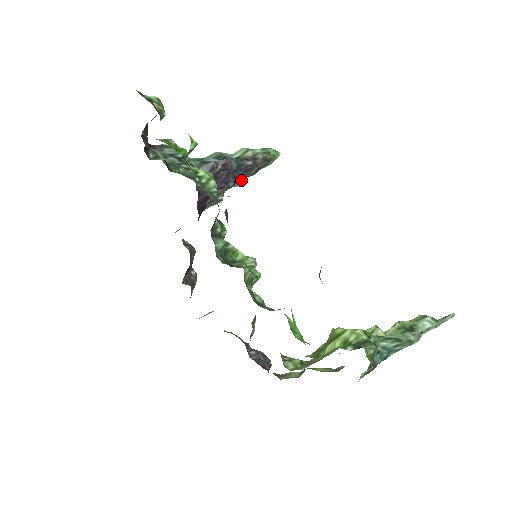
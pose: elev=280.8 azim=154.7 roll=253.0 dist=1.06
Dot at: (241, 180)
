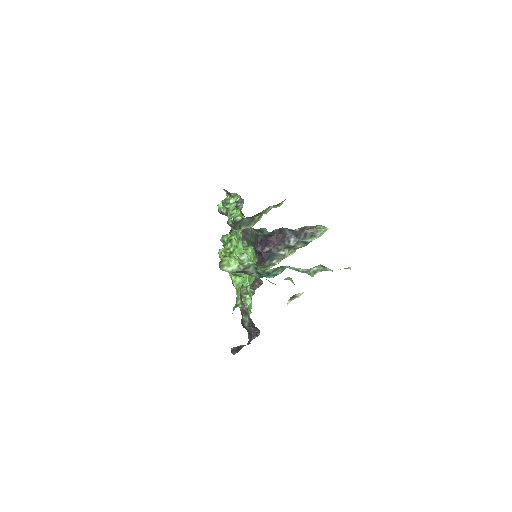
Dot at: (295, 242)
